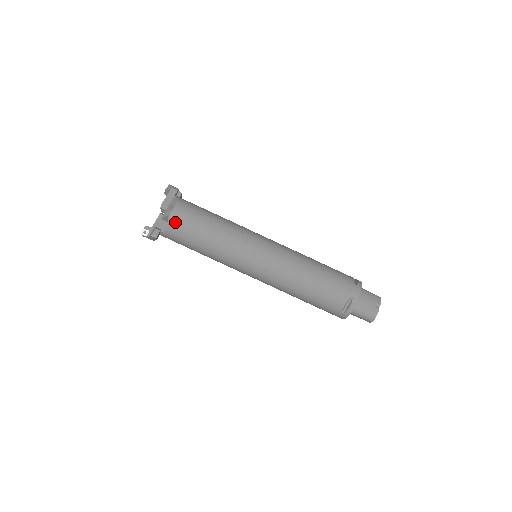
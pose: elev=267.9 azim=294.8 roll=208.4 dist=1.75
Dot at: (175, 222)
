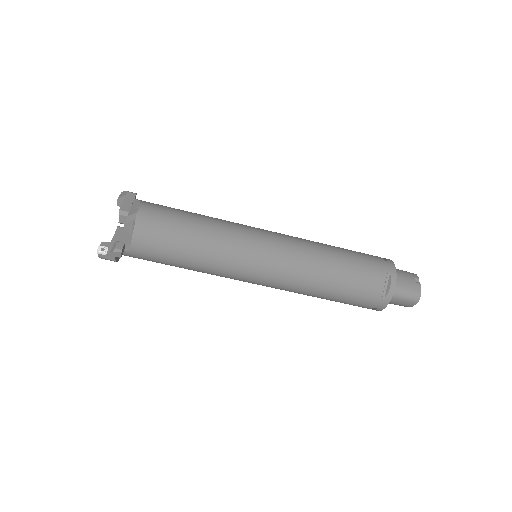
Dot at: (145, 224)
